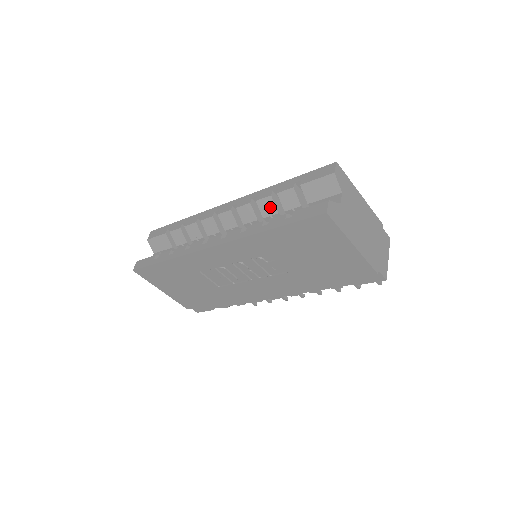
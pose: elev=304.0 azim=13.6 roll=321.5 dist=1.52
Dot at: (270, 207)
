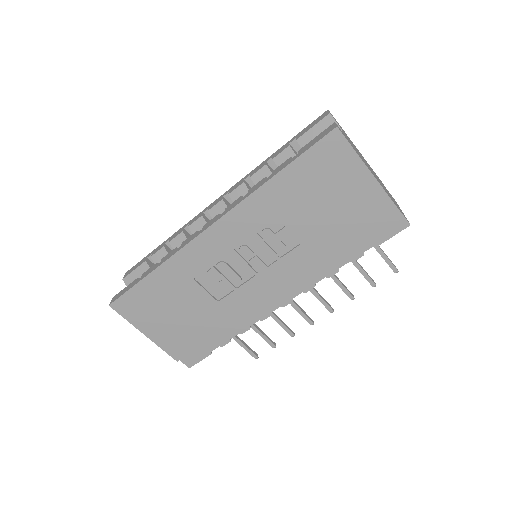
Dot at: occluded
